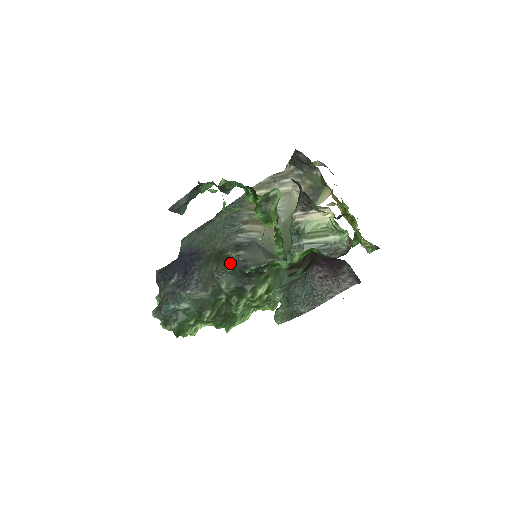
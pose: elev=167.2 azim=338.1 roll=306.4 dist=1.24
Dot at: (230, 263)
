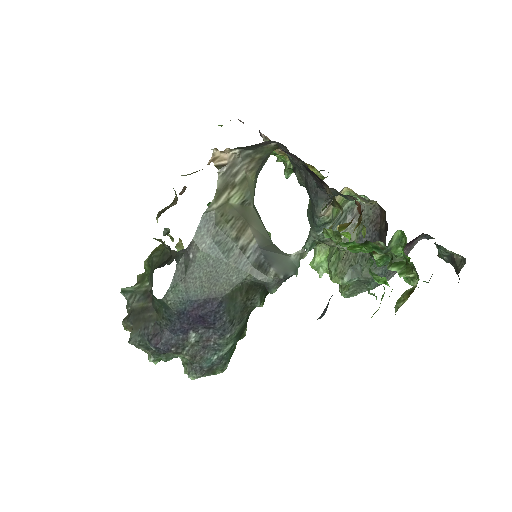
Dot at: (272, 287)
